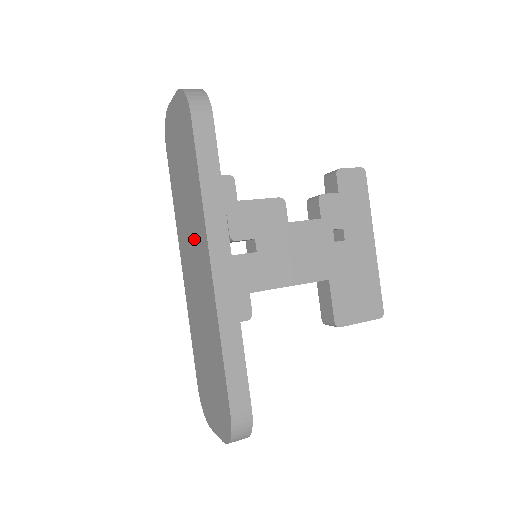
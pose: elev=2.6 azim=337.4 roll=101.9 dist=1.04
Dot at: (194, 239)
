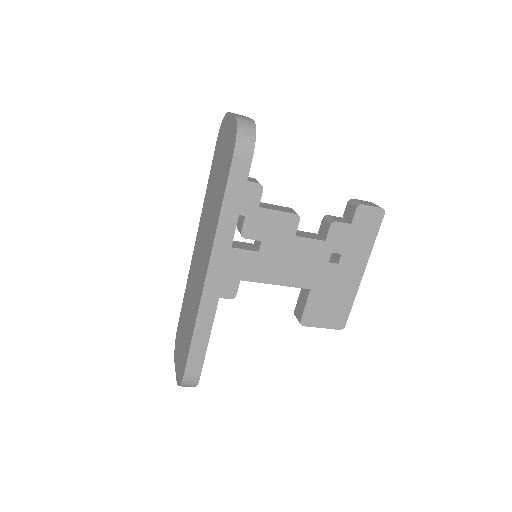
Dot at: (206, 238)
